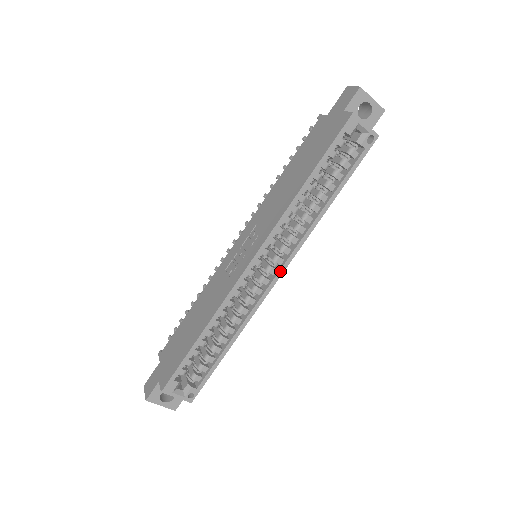
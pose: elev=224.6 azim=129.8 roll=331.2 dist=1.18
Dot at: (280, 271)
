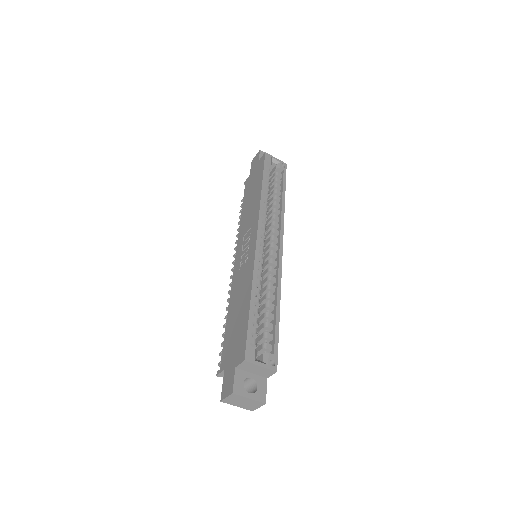
Dot at: (280, 243)
